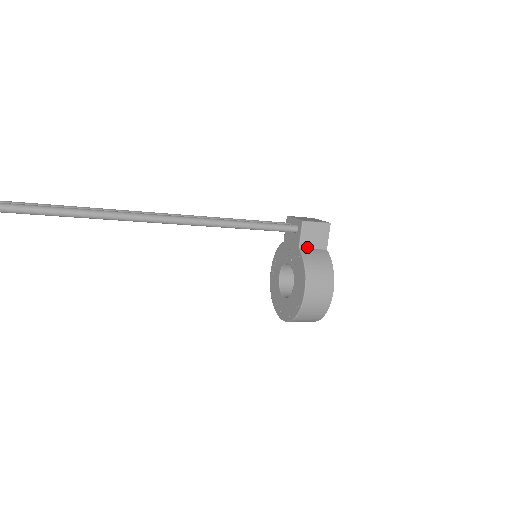
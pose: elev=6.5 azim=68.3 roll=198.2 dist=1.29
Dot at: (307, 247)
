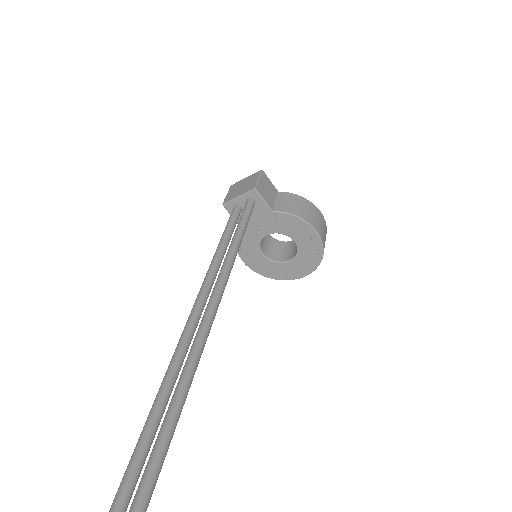
Dot at: (273, 205)
